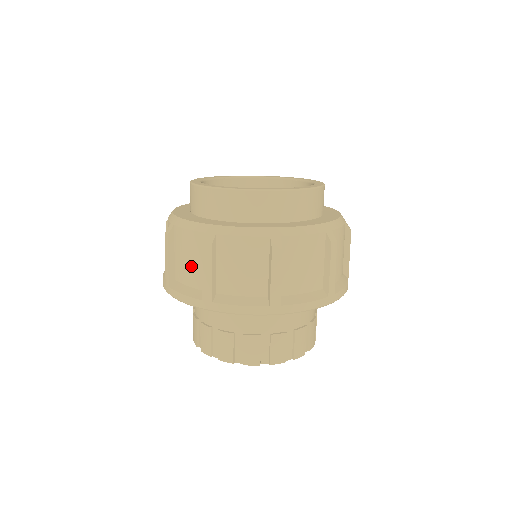
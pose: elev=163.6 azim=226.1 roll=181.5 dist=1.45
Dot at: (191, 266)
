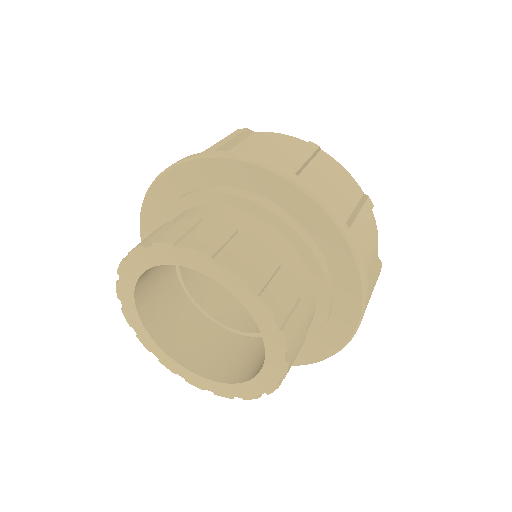
Dot at: occluded
